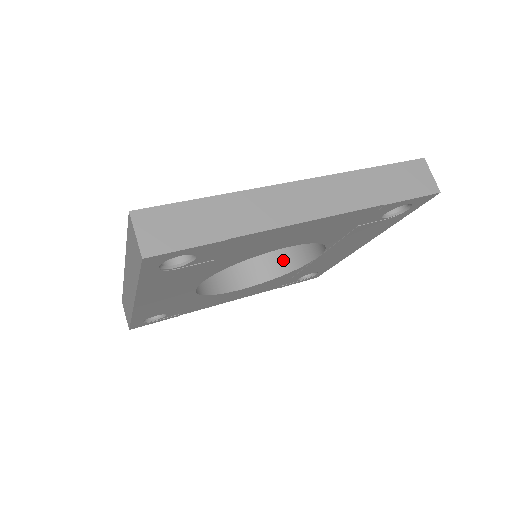
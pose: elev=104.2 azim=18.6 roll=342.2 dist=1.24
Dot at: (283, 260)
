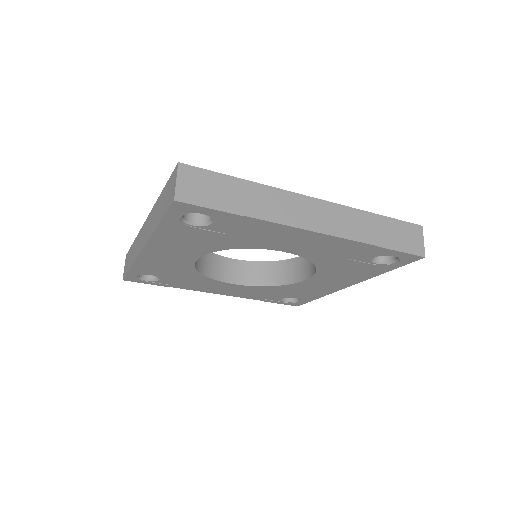
Dot at: (276, 273)
